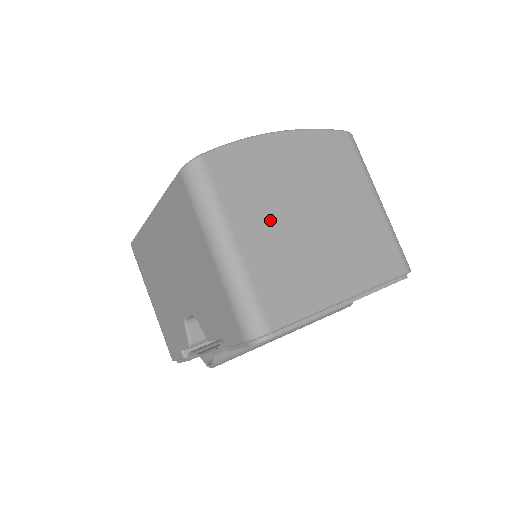
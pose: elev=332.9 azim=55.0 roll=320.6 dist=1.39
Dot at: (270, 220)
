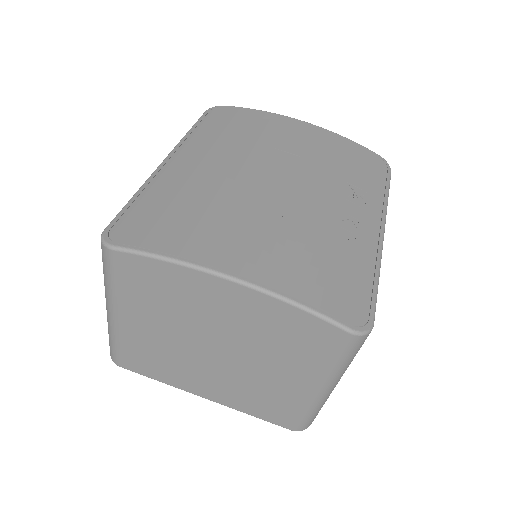
Dot at: (162, 327)
